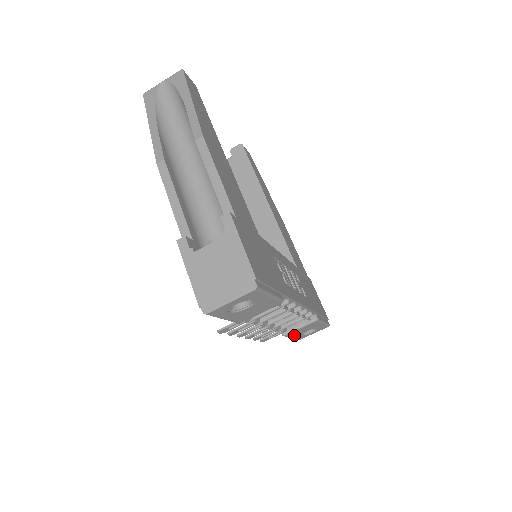
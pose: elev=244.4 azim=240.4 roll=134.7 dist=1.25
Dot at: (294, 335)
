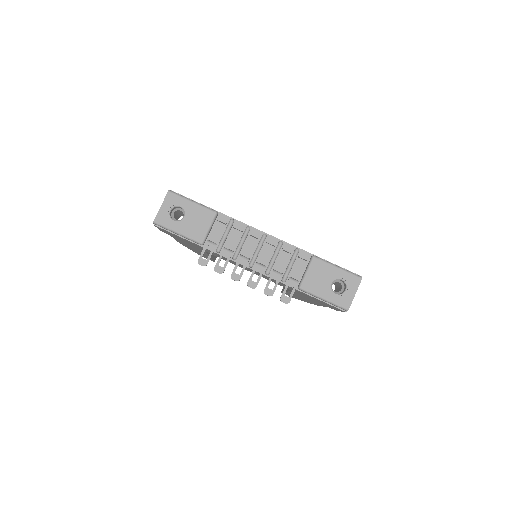
Dot at: (319, 291)
